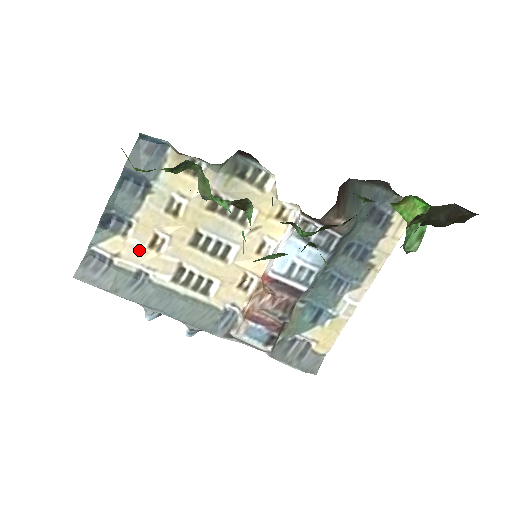
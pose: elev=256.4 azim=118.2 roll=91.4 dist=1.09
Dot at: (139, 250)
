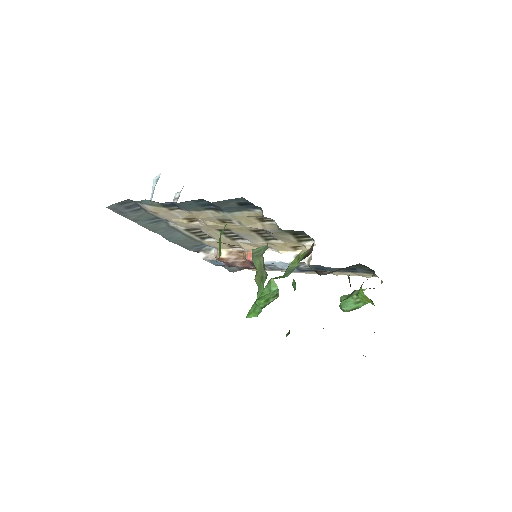
Dot at: (175, 216)
